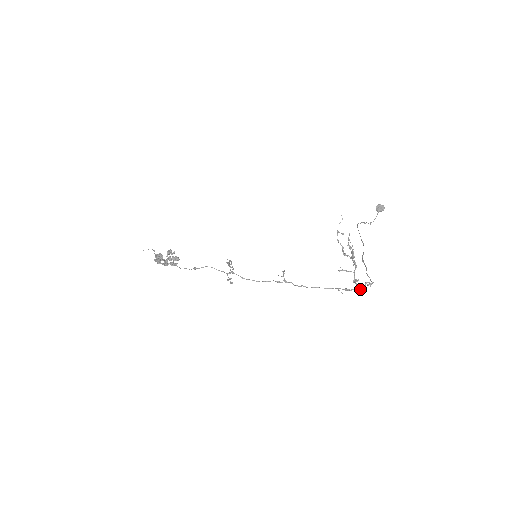
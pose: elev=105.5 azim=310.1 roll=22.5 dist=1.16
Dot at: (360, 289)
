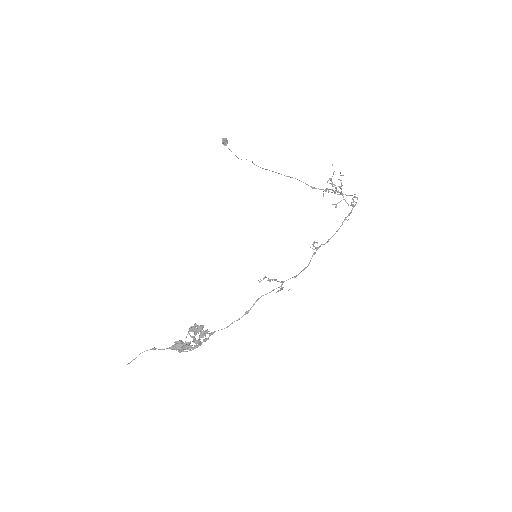
Dot at: (354, 206)
